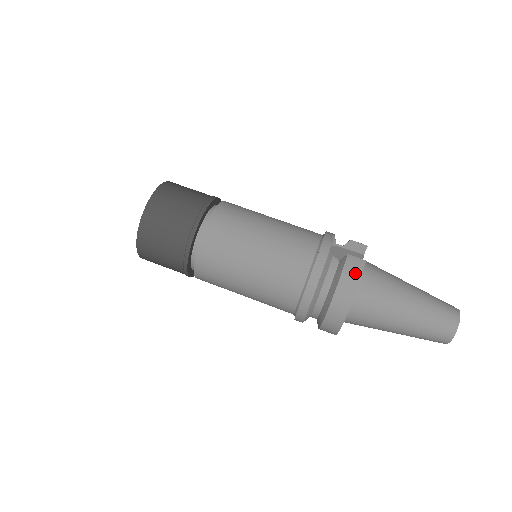
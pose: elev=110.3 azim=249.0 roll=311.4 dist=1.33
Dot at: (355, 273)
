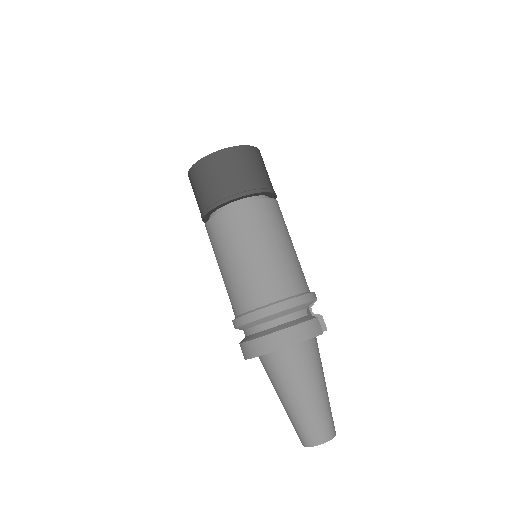
Dot at: (311, 332)
